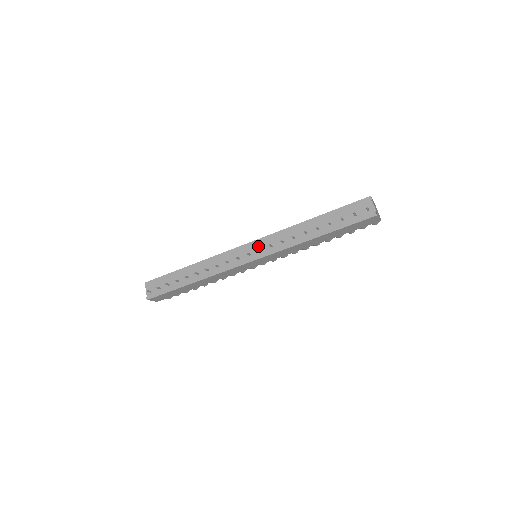
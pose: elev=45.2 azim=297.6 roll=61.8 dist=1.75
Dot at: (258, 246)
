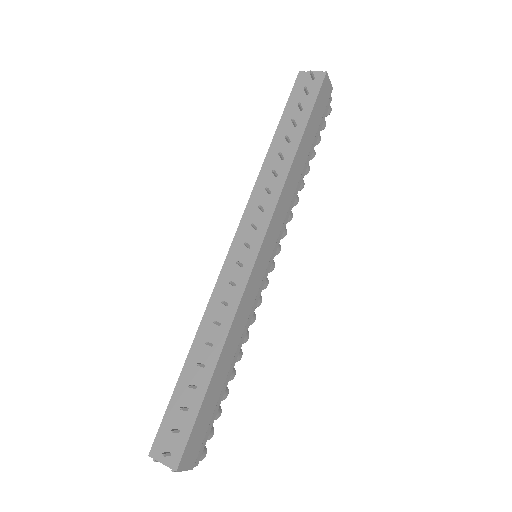
Dot at: (247, 229)
